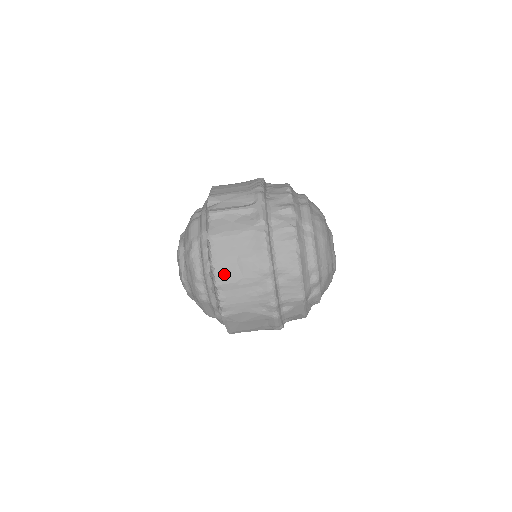
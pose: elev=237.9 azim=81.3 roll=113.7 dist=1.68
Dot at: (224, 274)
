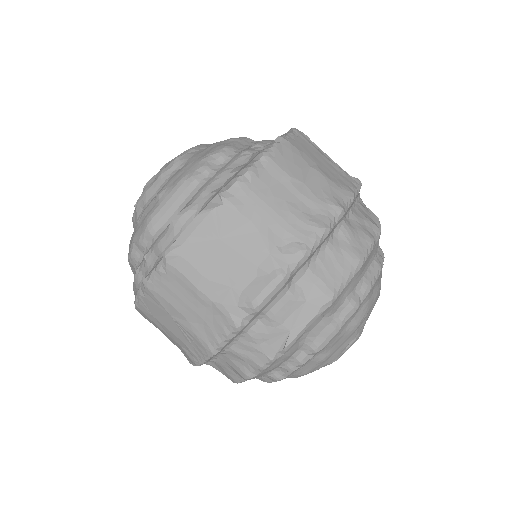
Dot at: (286, 157)
